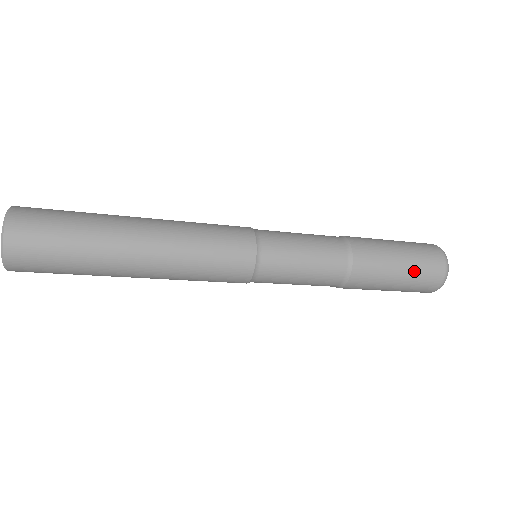
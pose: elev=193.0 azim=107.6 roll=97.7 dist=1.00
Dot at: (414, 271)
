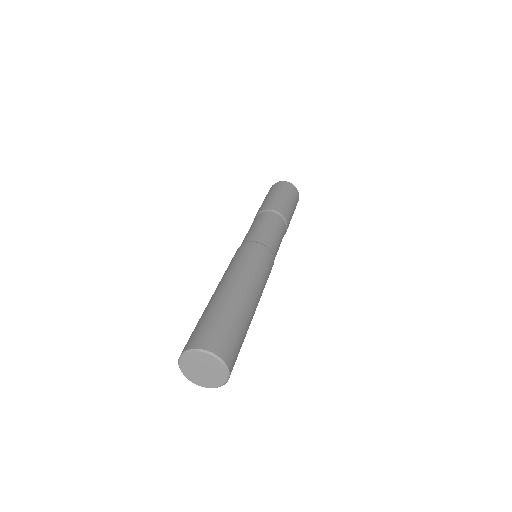
Dot at: (295, 204)
